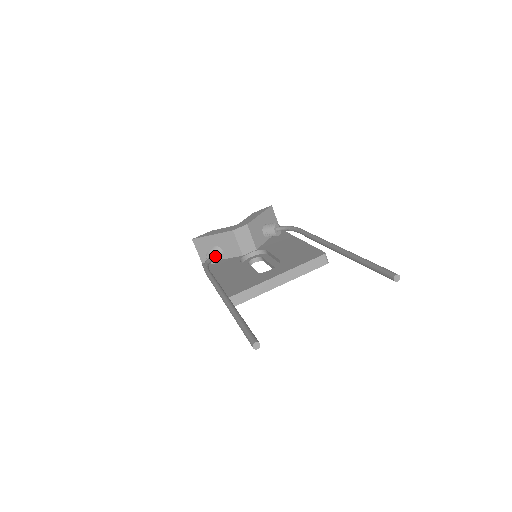
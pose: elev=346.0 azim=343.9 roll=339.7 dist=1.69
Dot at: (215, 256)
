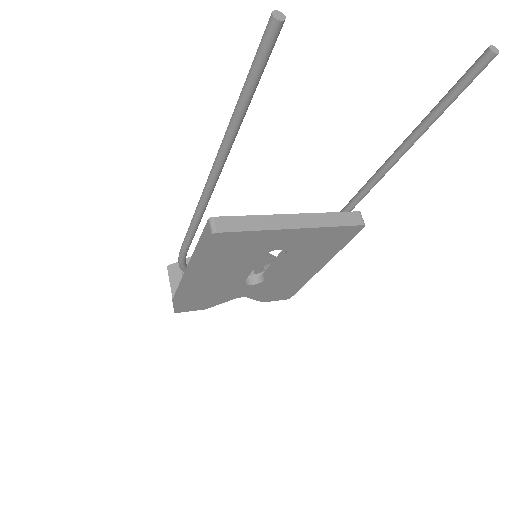
Dot at: occluded
